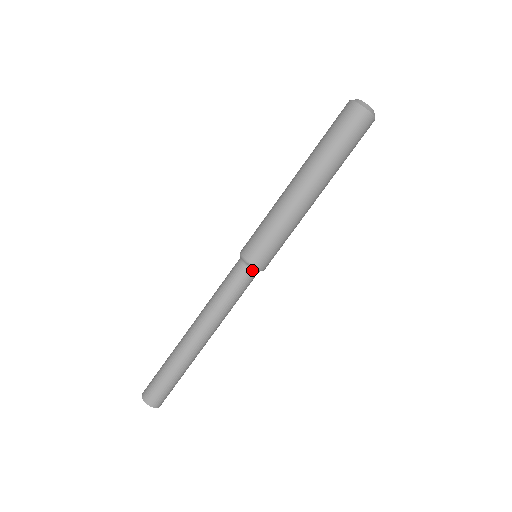
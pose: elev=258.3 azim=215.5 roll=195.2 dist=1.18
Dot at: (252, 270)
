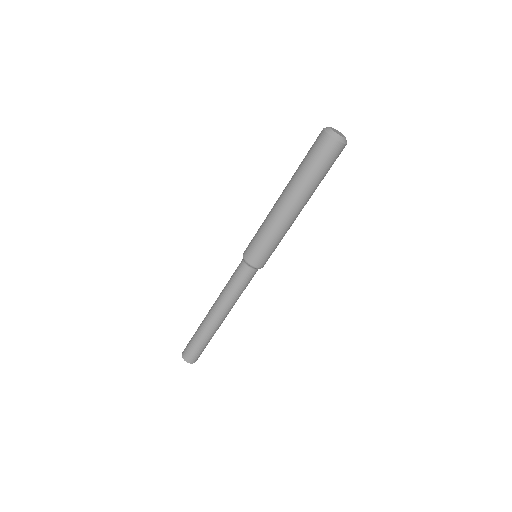
Dot at: (253, 269)
